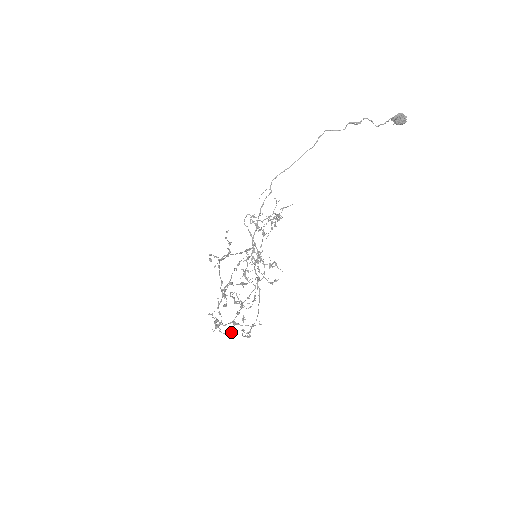
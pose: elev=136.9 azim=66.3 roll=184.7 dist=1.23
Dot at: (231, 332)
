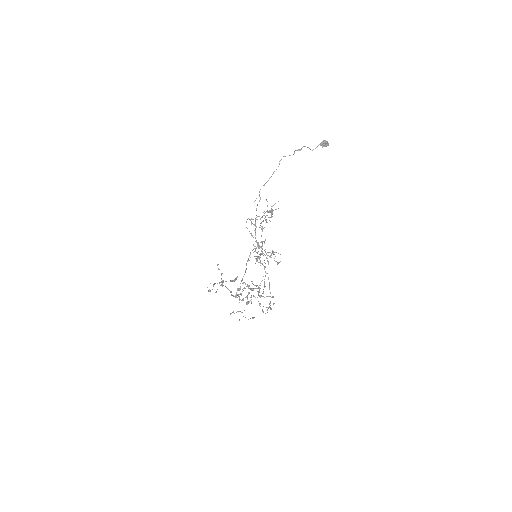
Dot at: (253, 318)
